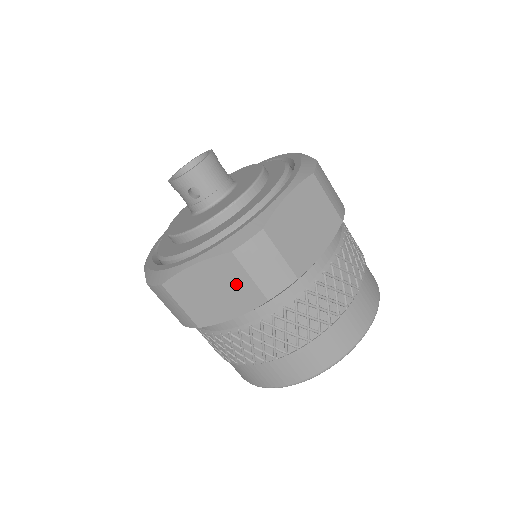
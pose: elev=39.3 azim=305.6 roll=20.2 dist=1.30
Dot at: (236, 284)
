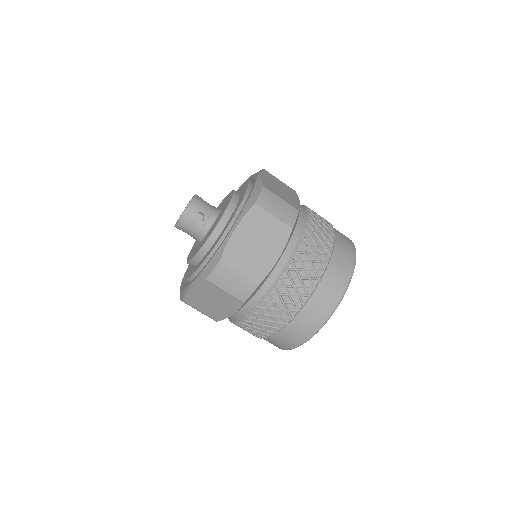
Dot at: (268, 228)
